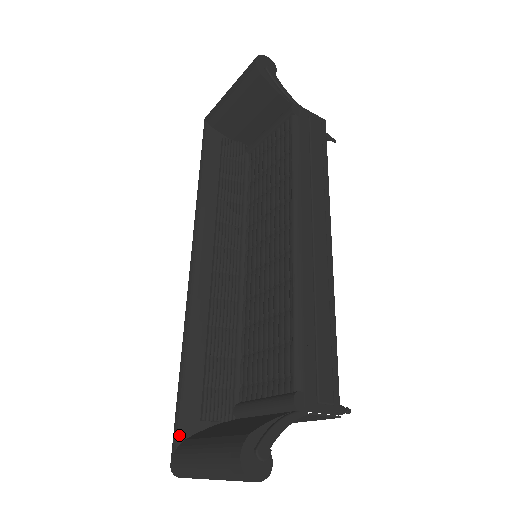
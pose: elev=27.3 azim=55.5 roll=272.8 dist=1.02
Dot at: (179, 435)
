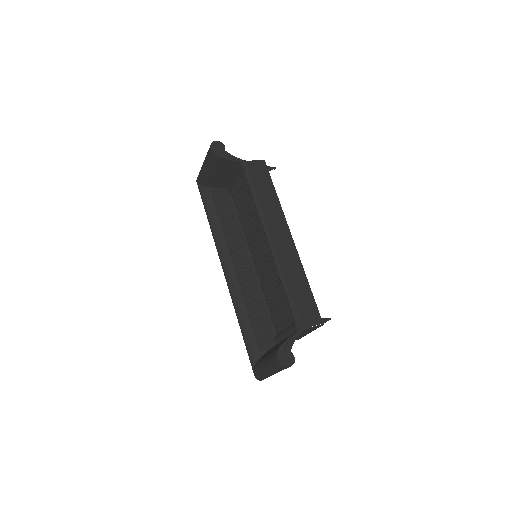
Dot at: (253, 361)
